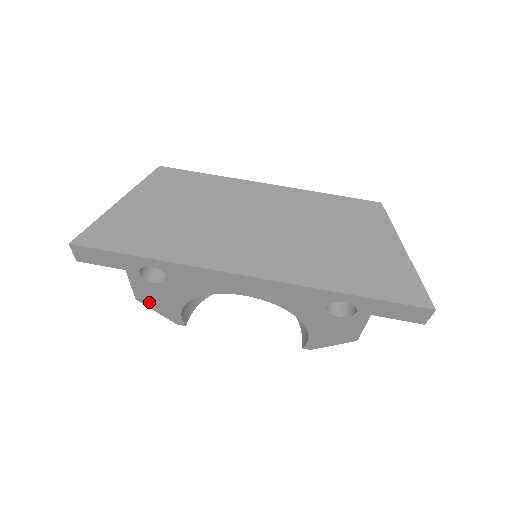
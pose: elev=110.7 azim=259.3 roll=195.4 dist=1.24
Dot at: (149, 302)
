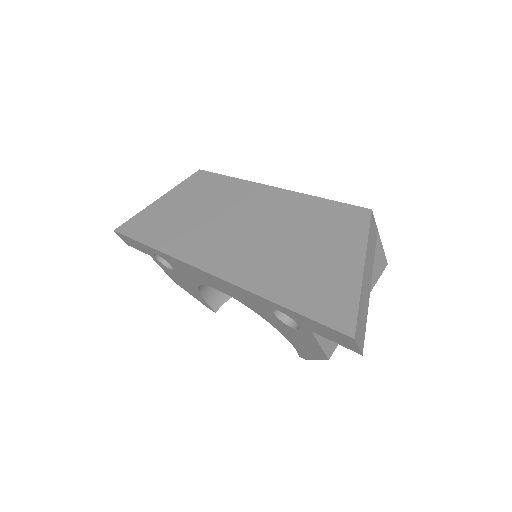
Dot at: (181, 285)
